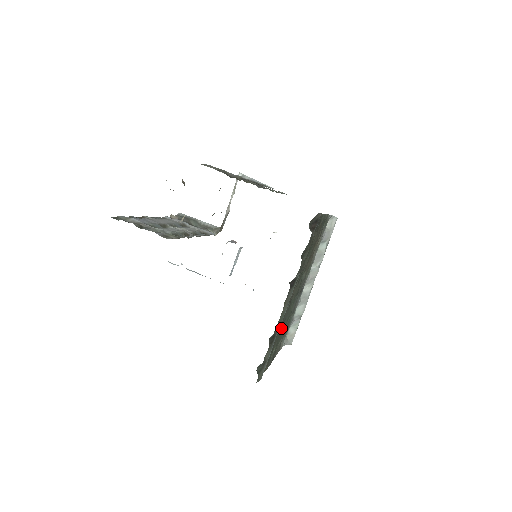
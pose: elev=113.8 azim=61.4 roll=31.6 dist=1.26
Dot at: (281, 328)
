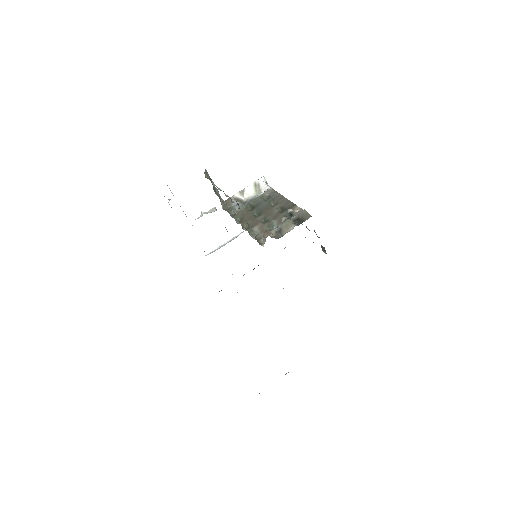
Dot at: occluded
